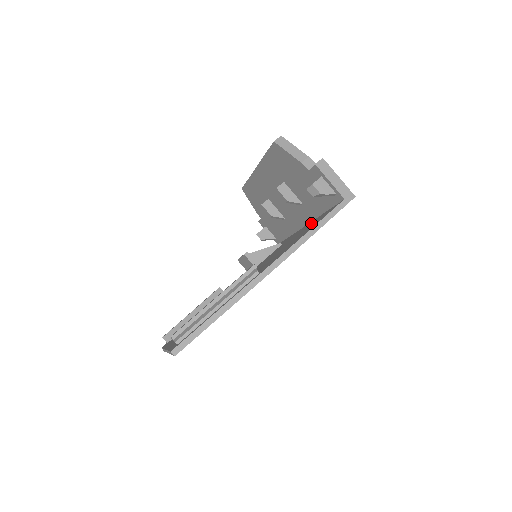
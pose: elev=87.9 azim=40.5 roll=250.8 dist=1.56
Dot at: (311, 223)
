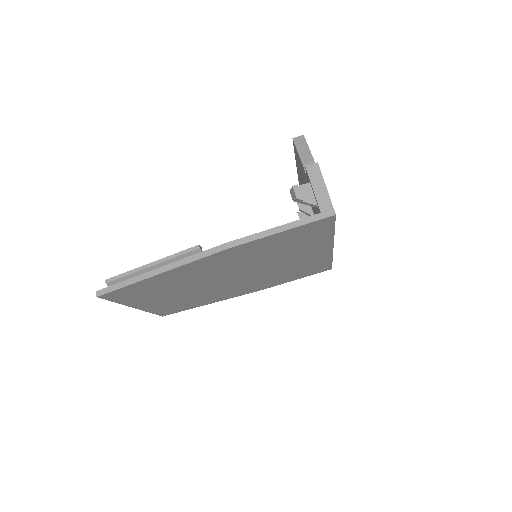
Dot at: occluded
